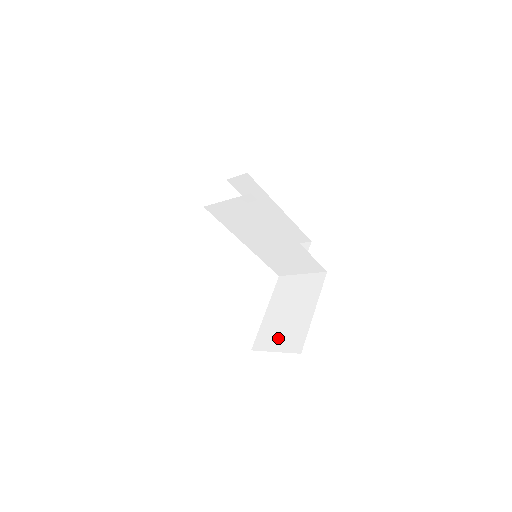
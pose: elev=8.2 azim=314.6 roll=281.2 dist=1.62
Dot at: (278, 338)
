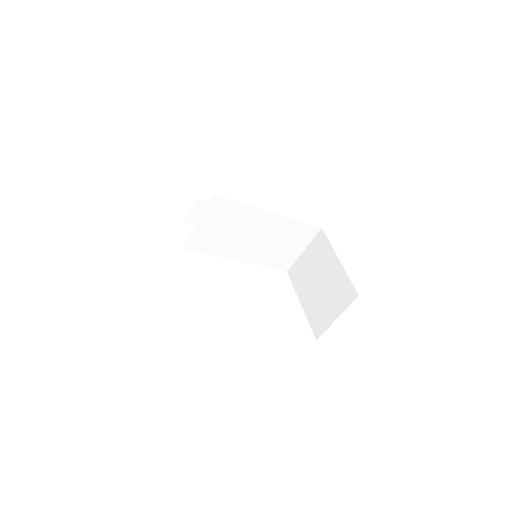
Dot at: (329, 308)
